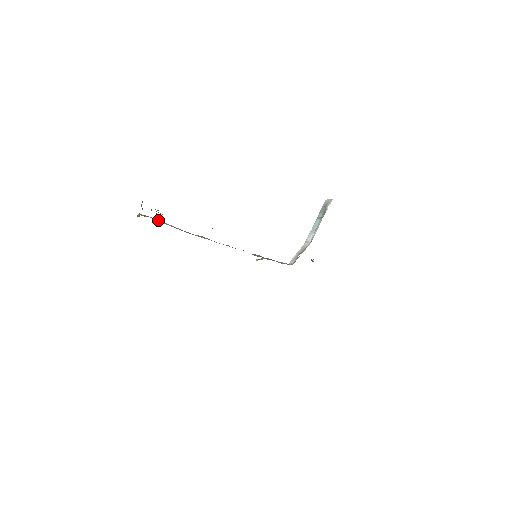
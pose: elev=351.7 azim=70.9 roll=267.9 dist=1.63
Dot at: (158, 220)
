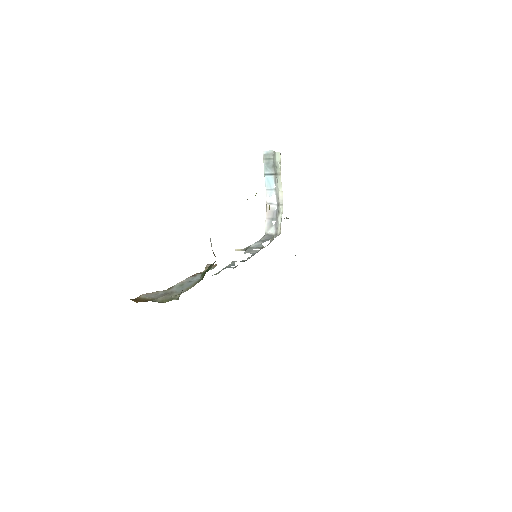
Dot at: occluded
